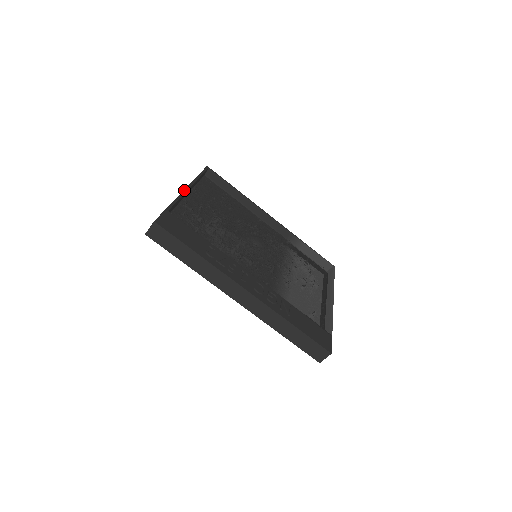
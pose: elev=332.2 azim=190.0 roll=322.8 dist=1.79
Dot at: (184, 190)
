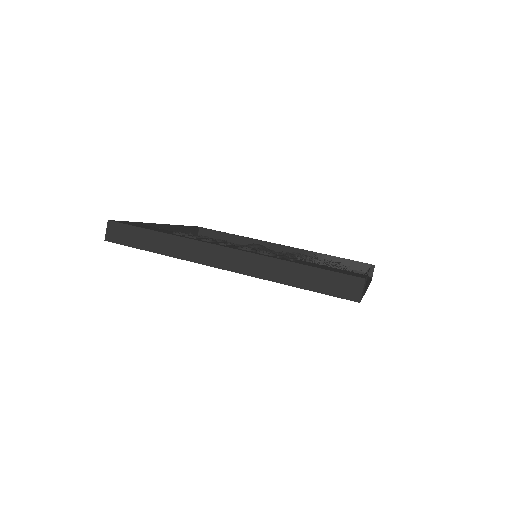
Dot at: (160, 224)
